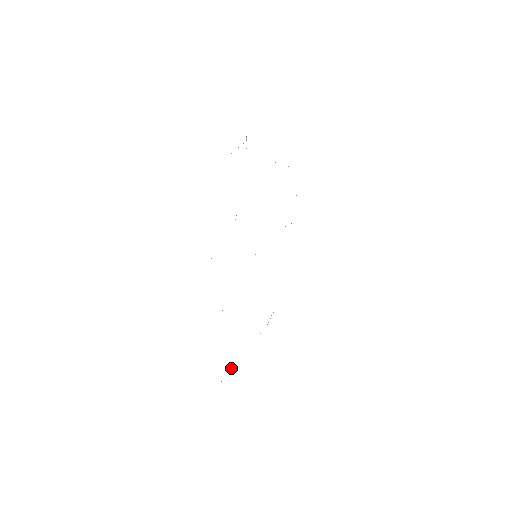
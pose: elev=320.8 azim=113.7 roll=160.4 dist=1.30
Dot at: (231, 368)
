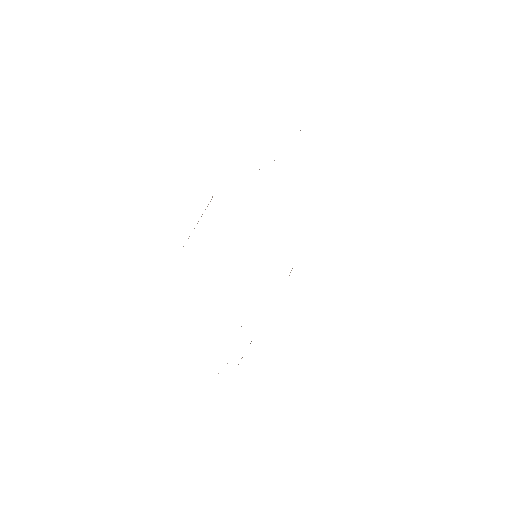
Dot at: (251, 341)
